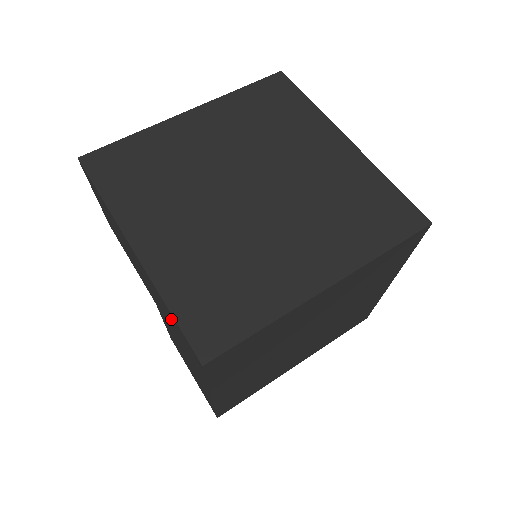
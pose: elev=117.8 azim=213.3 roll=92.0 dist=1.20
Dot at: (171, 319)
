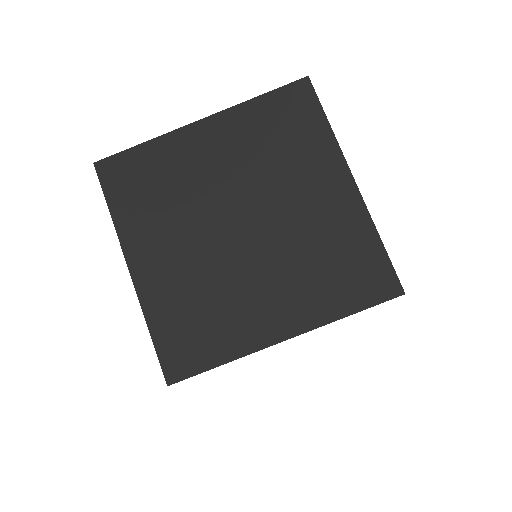
Dot at: occluded
